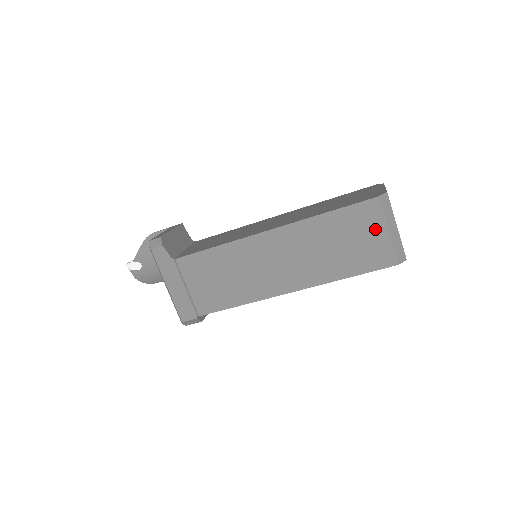
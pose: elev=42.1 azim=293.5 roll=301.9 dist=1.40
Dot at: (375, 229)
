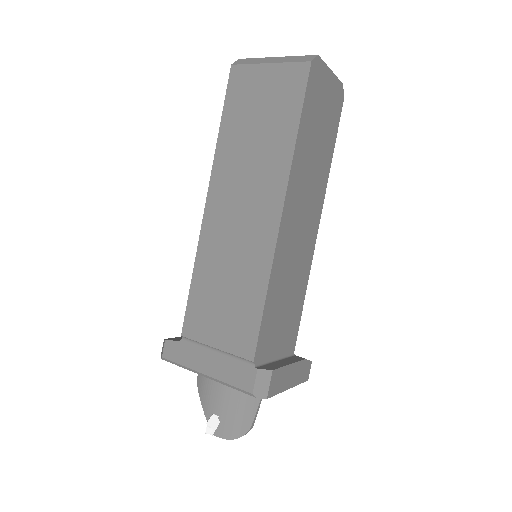
Dot at: (260, 79)
